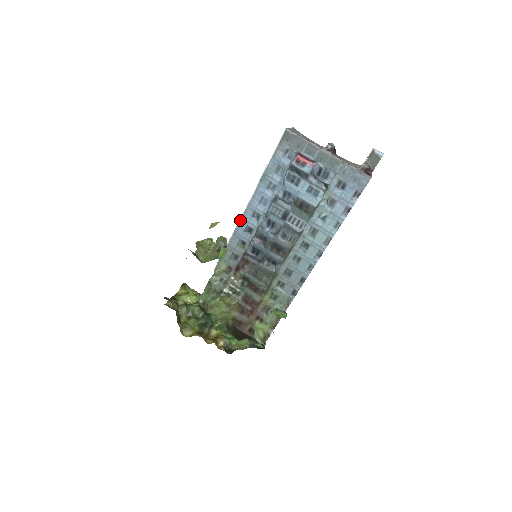
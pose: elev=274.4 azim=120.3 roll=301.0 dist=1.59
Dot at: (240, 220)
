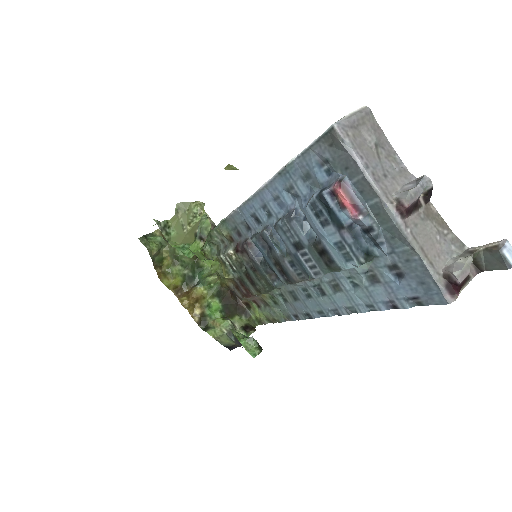
Dot at: (247, 201)
